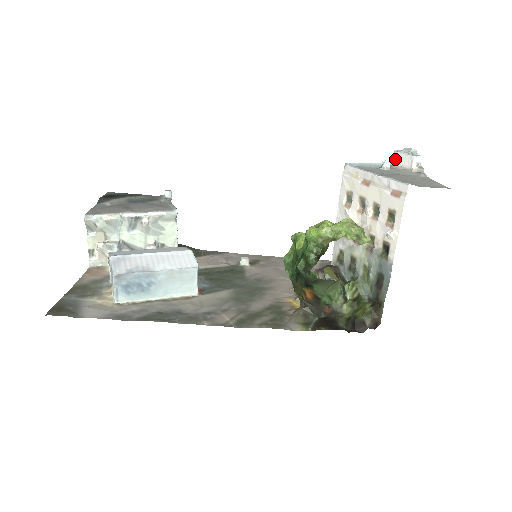
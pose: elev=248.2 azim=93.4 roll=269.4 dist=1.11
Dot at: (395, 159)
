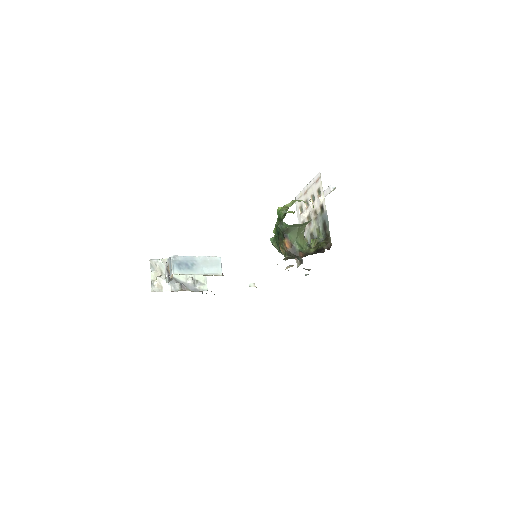
Dot at: occluded
